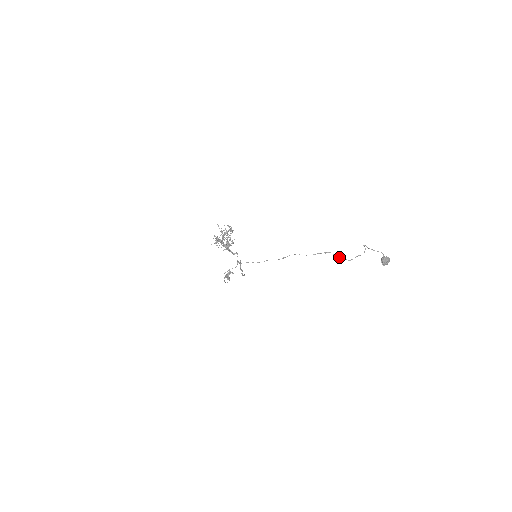
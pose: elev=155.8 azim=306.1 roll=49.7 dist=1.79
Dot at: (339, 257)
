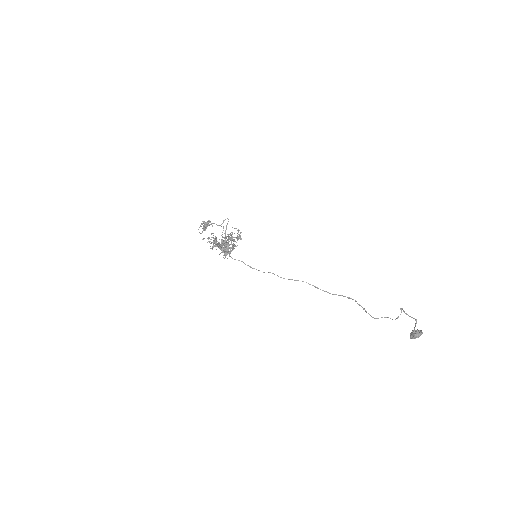
Dot at: (363, 309)
